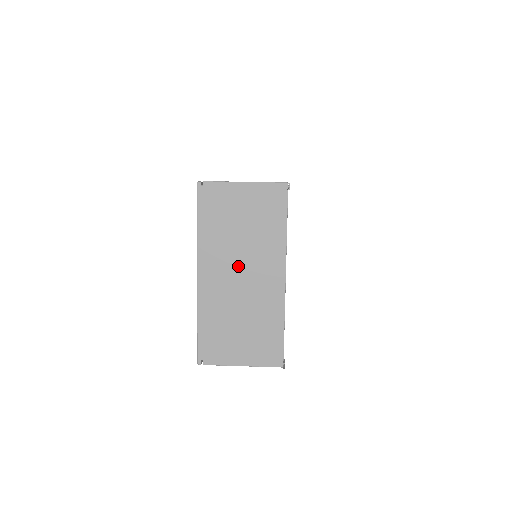
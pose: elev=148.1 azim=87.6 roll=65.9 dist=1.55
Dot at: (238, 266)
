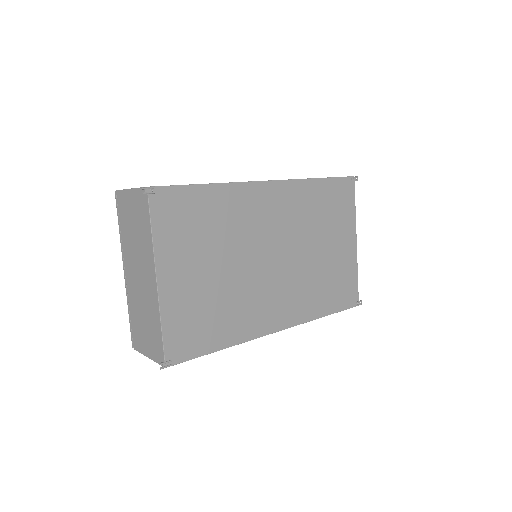
Dot at: (136, 265)
